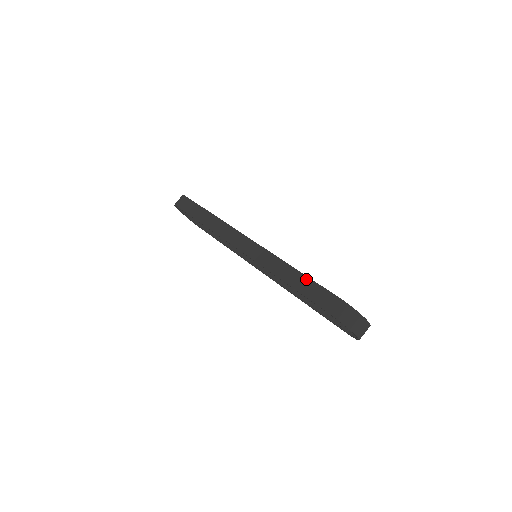
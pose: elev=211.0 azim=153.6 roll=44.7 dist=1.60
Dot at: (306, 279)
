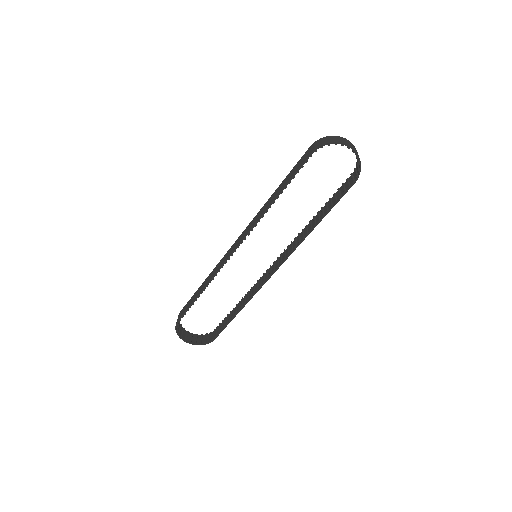
Dot at: (284, 180)
